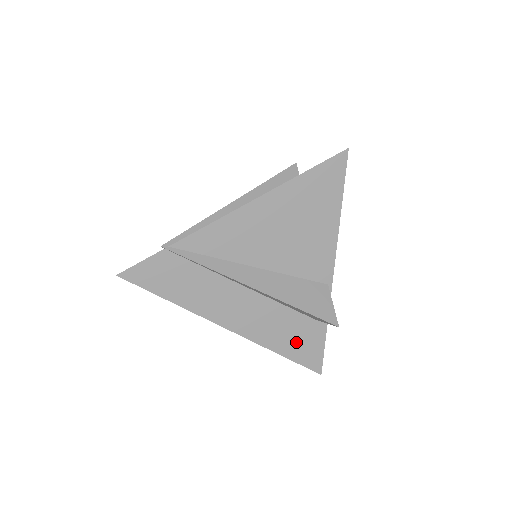
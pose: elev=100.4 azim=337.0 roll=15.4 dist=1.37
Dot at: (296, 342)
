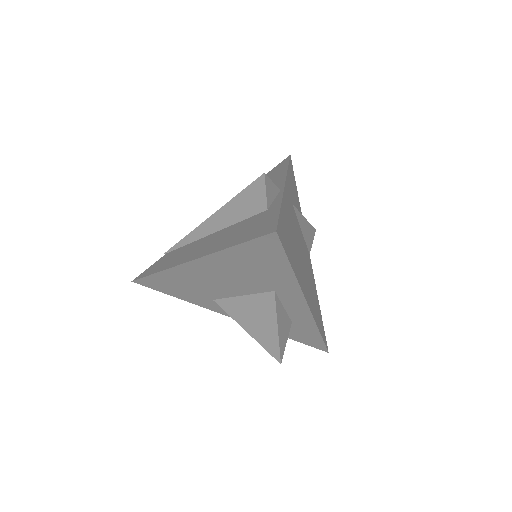
Dot at: (248, 231)
